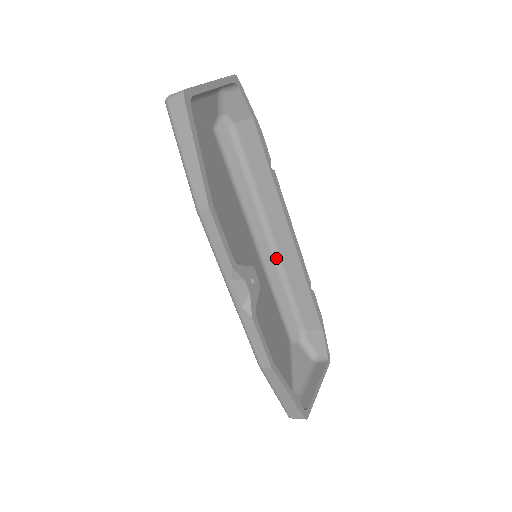
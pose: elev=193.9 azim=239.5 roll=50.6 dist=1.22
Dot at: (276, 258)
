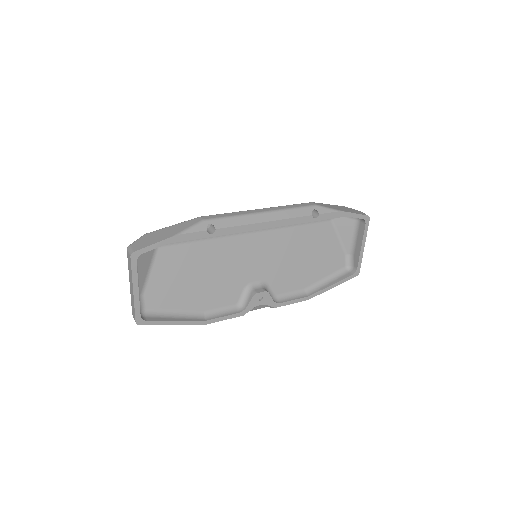
Dot at: occluded
